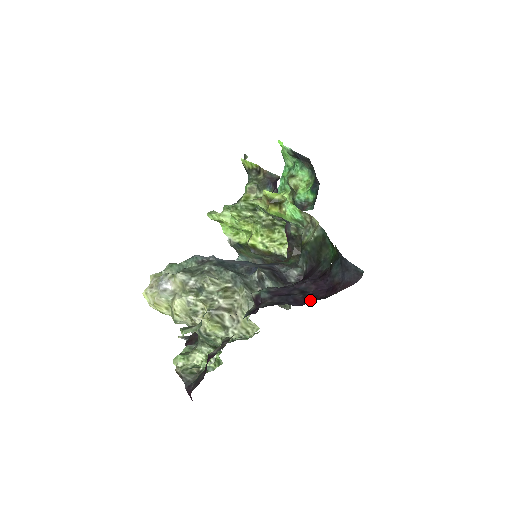
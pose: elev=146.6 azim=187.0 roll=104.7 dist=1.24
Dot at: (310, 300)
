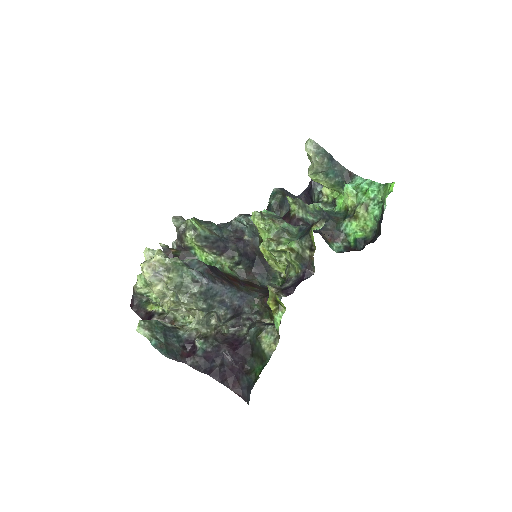
Dot at: (217, 377)
